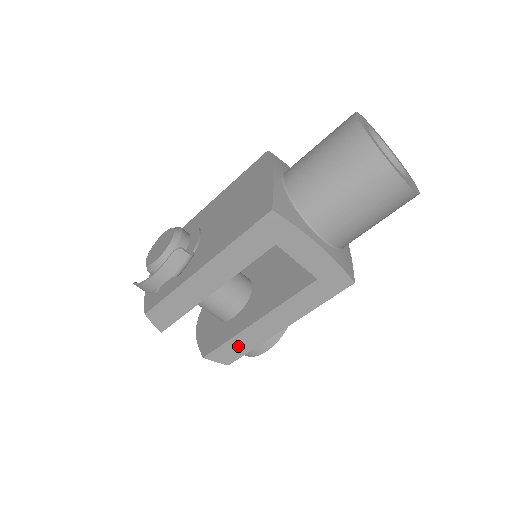
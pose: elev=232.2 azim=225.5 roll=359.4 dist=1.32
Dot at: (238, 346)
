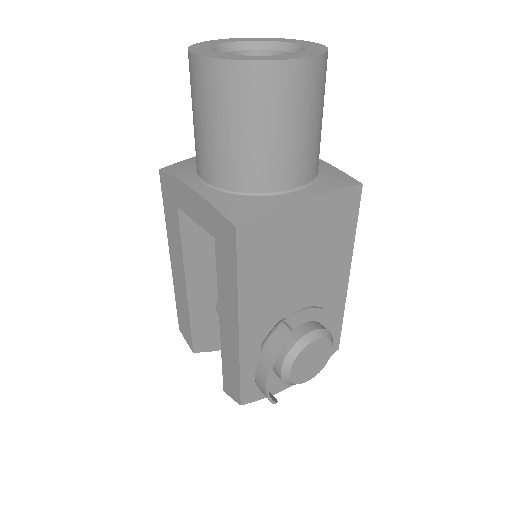
Dot at: (230, 369)
